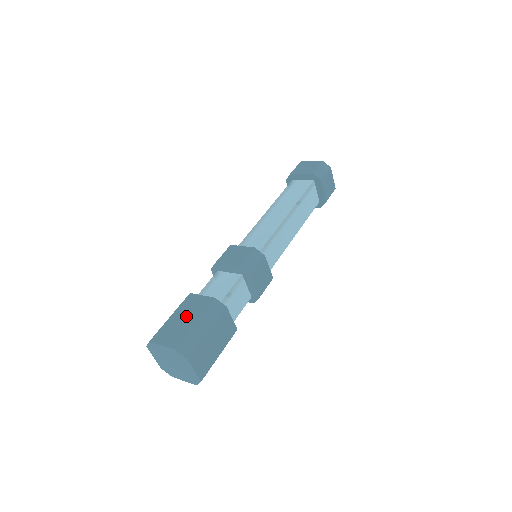
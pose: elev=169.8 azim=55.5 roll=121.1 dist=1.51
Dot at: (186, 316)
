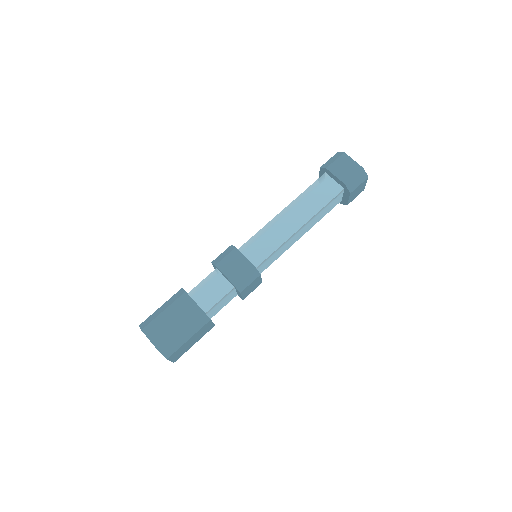
Dot at: occluded
